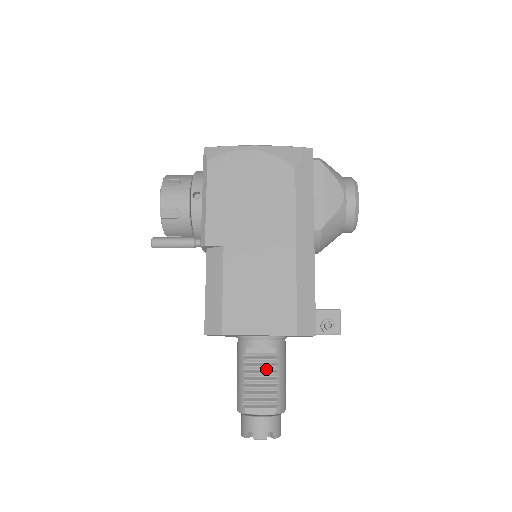
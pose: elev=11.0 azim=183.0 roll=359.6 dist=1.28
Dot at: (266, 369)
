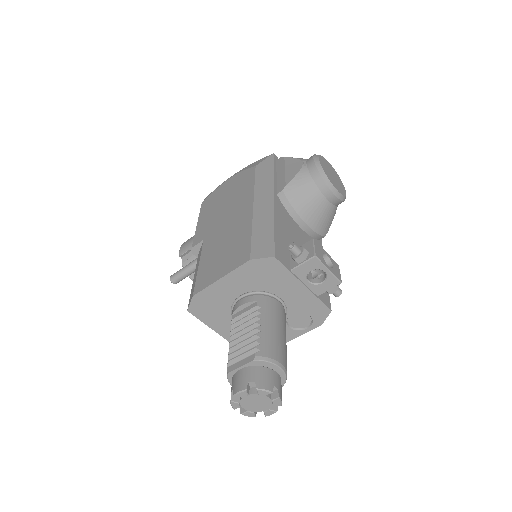
Dot at: (250, 325)
